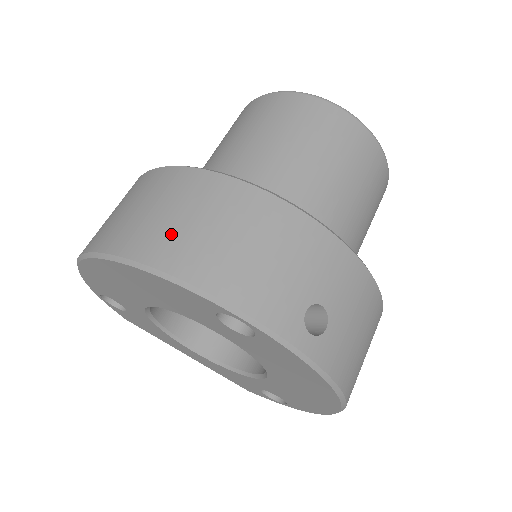
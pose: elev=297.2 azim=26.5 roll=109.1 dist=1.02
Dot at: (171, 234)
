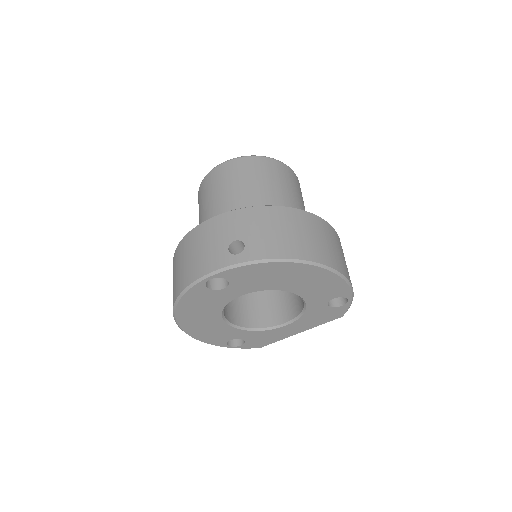
Dot at: (176, 283)
